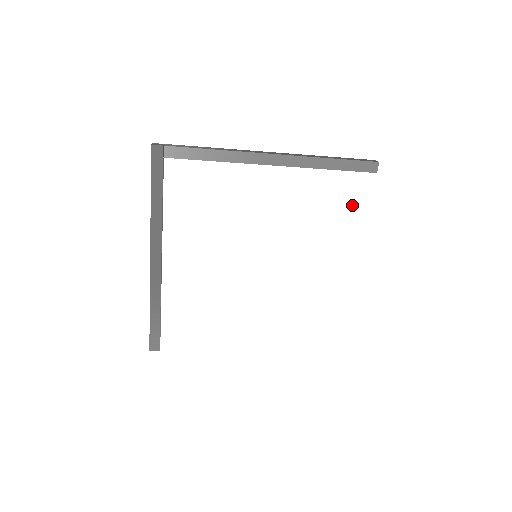
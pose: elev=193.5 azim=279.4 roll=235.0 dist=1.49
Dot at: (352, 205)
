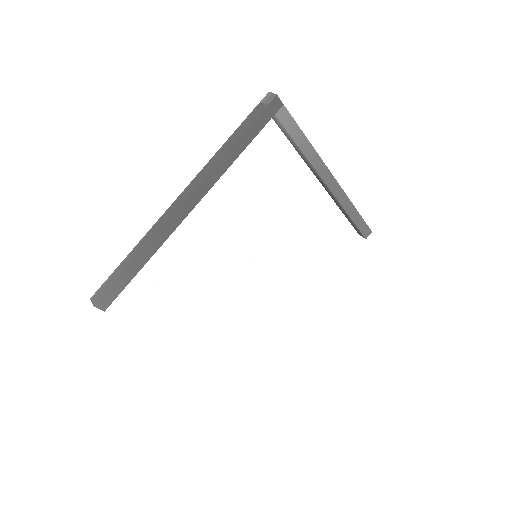
Dot at: (339, 254)
